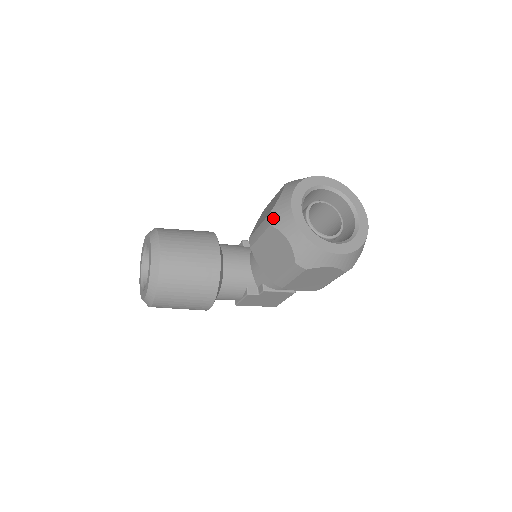
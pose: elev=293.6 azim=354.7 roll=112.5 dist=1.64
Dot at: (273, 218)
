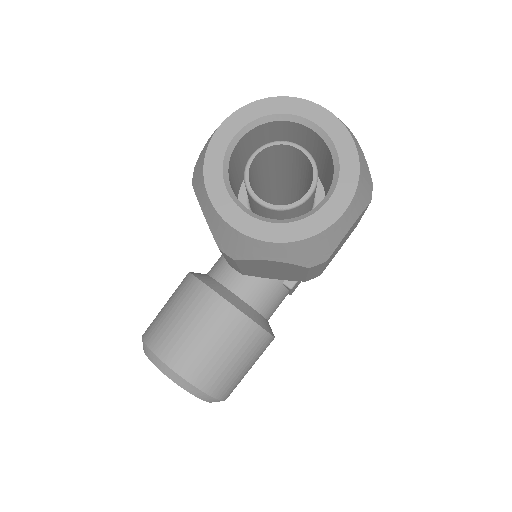
Dot at: (227, 251)
